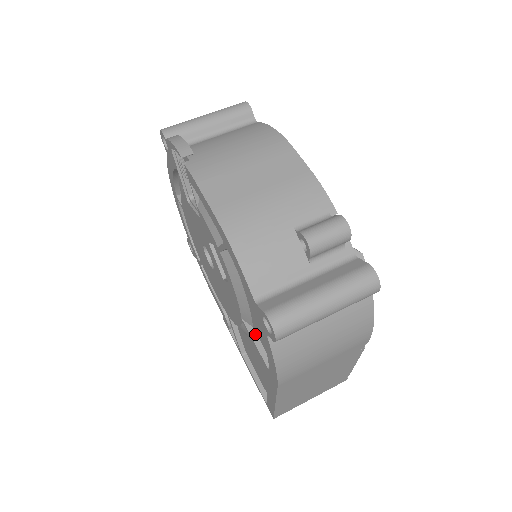
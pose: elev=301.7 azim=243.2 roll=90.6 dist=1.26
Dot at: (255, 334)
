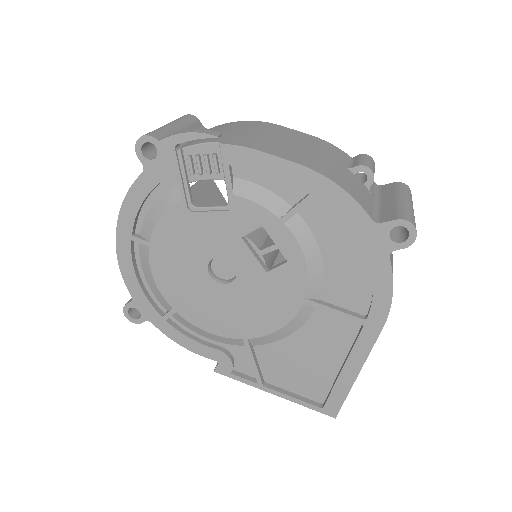
Dot at: (327, 303)
